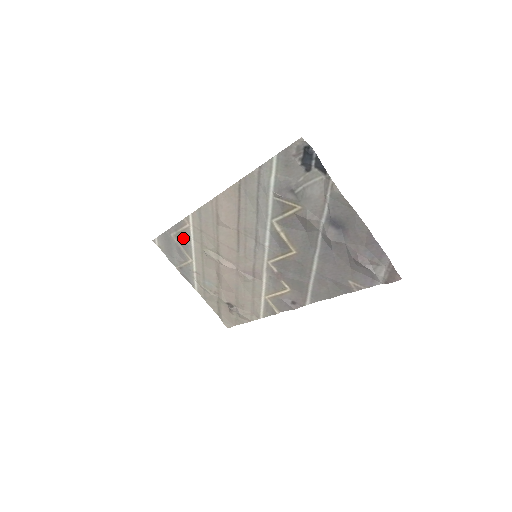
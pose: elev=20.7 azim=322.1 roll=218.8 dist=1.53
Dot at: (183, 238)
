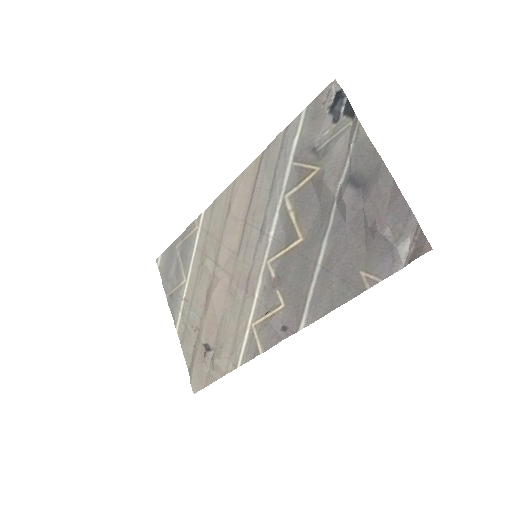
Dot at: (186, 248)
